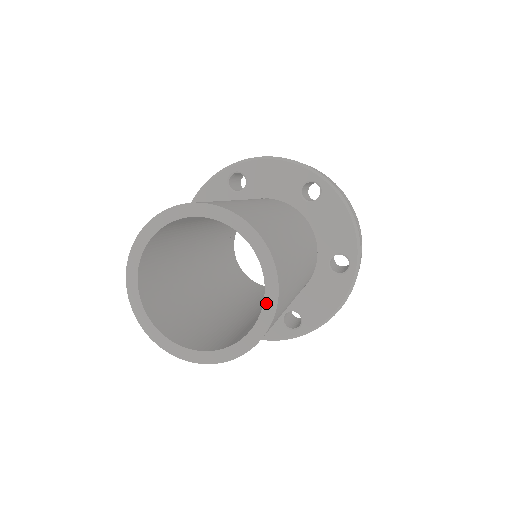
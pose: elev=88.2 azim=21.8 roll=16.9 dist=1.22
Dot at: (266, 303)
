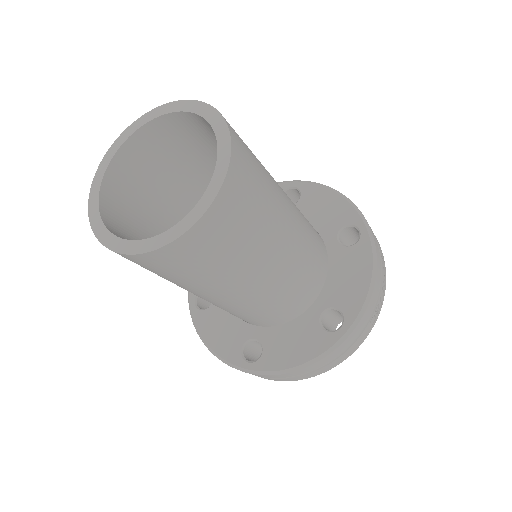
Dot at: (192, 212)
